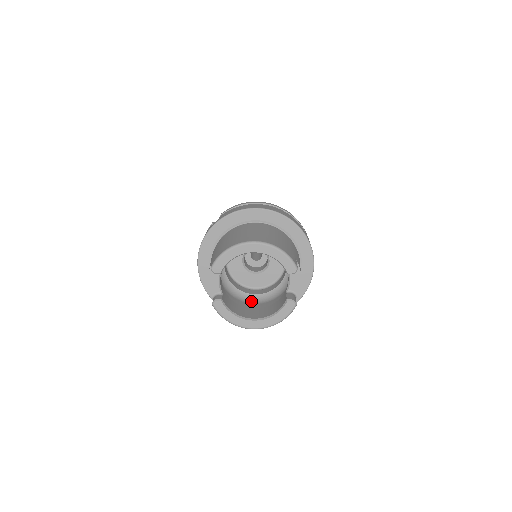
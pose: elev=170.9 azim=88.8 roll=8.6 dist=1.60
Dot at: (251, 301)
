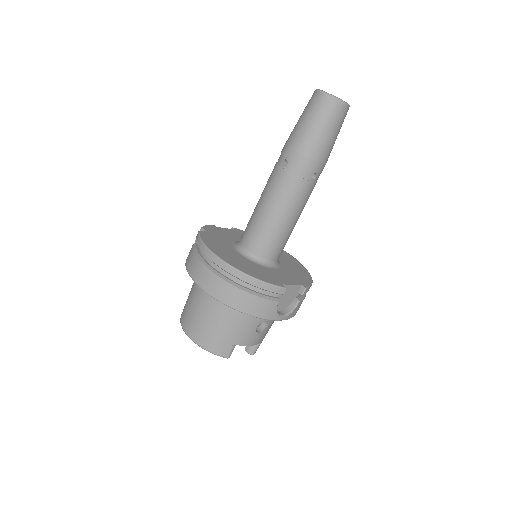
Dot at: occluded
